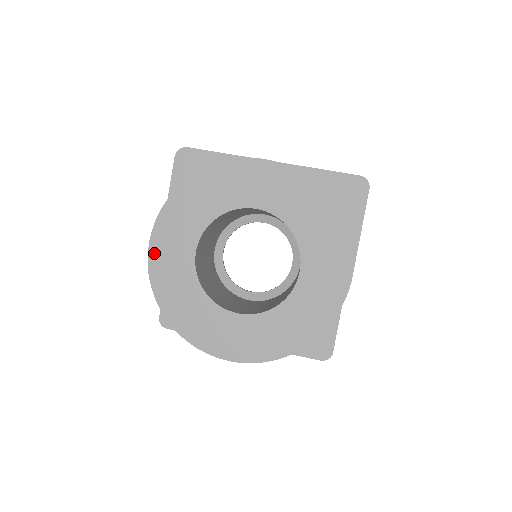
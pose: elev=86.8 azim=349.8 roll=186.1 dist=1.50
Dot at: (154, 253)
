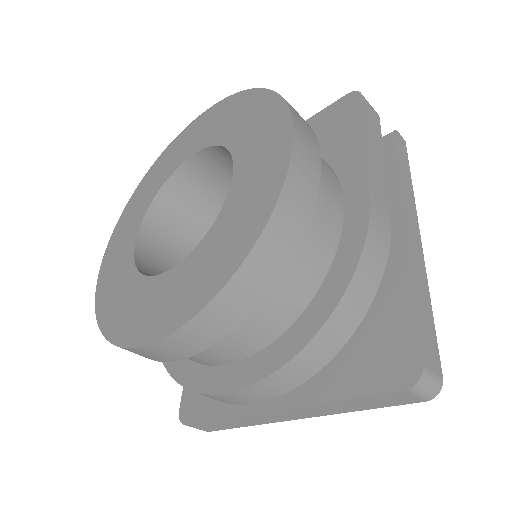
Dot at: (105, 262)
